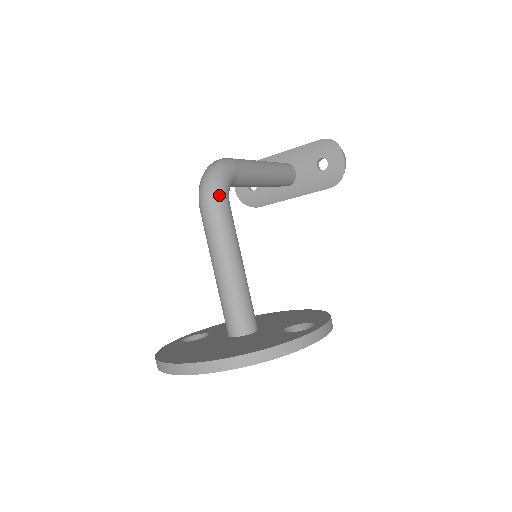
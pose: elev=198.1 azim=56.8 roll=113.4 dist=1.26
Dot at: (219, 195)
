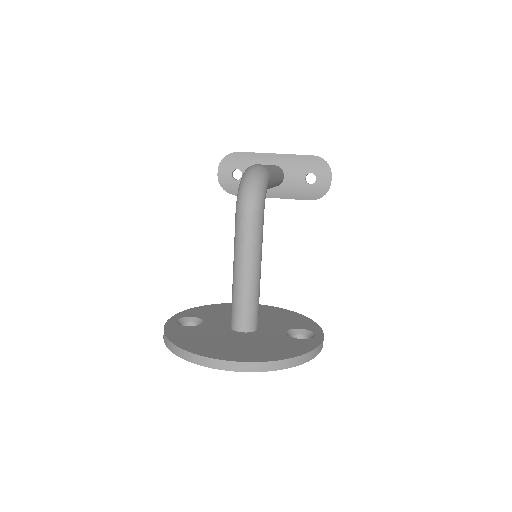
Dot at: (261, 205)
